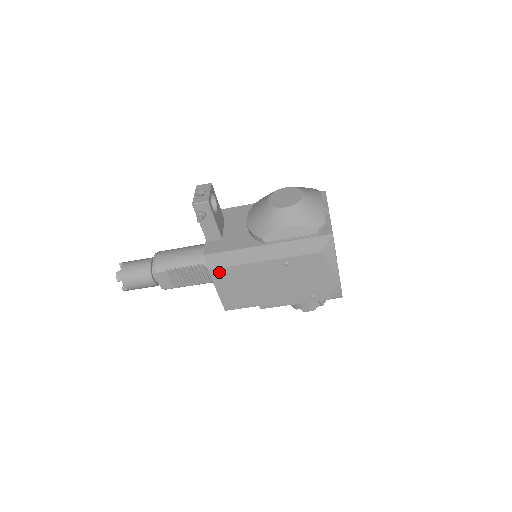
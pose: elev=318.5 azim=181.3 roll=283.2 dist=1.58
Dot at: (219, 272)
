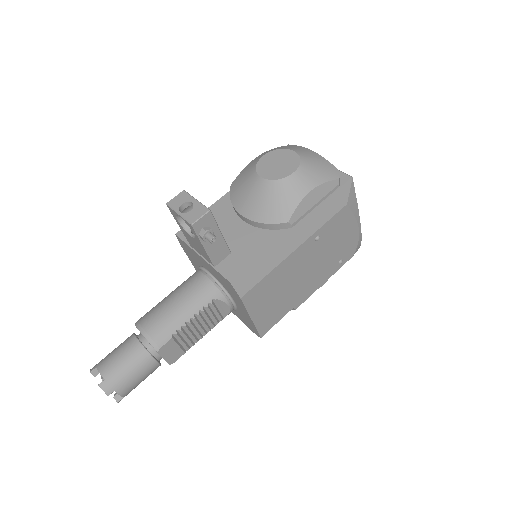
Dot at: (252, 293)
